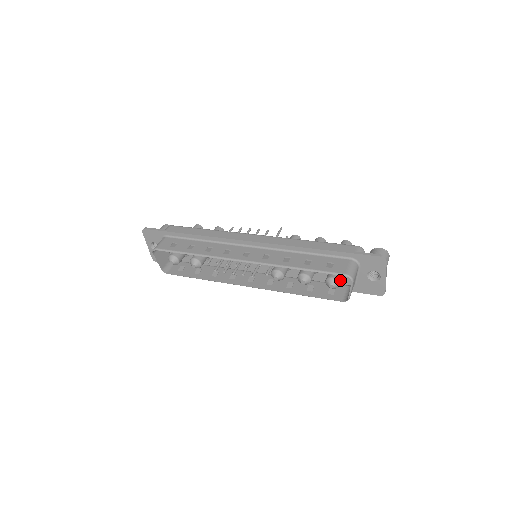
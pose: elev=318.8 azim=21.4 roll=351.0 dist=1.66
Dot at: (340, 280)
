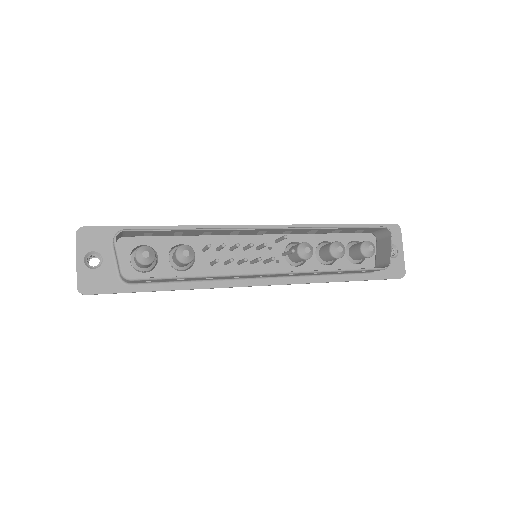
Dot at: occluded
